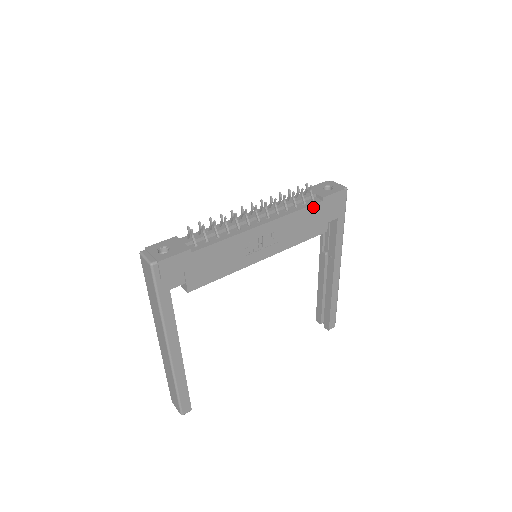
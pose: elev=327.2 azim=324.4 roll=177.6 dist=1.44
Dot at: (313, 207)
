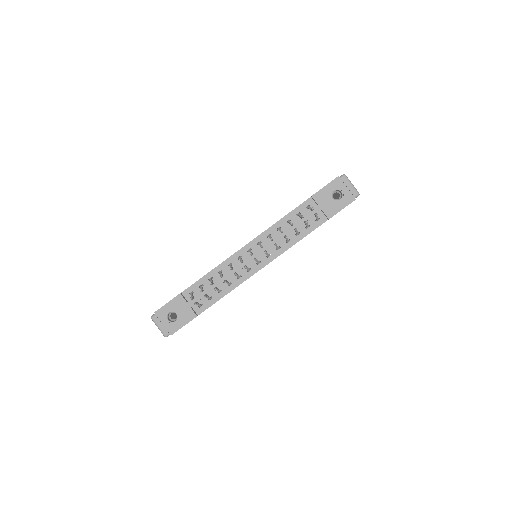
Dot at: occluded
